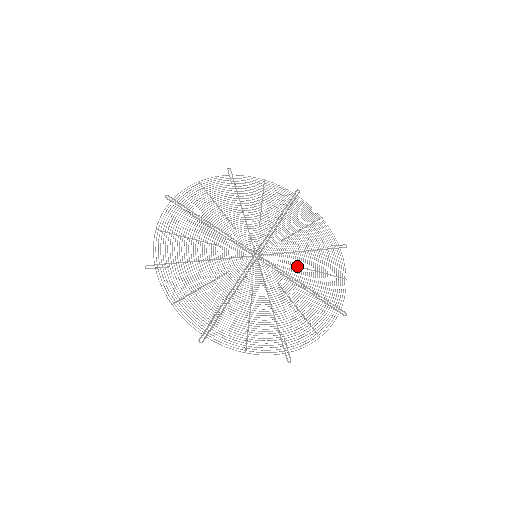
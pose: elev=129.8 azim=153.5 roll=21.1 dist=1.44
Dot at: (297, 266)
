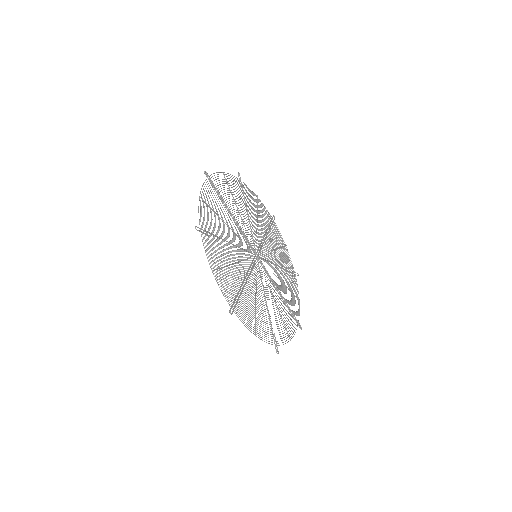
Dot at: (277, 277)
